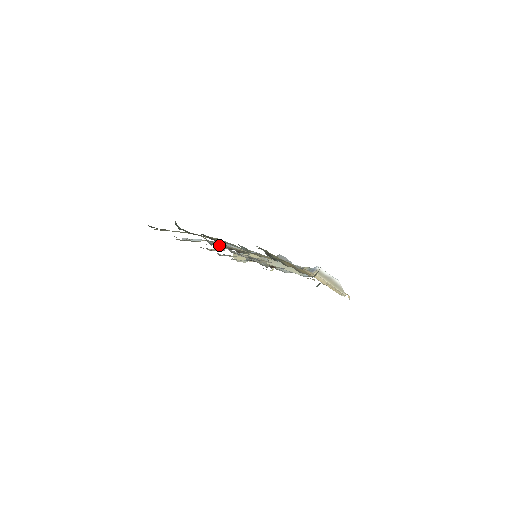
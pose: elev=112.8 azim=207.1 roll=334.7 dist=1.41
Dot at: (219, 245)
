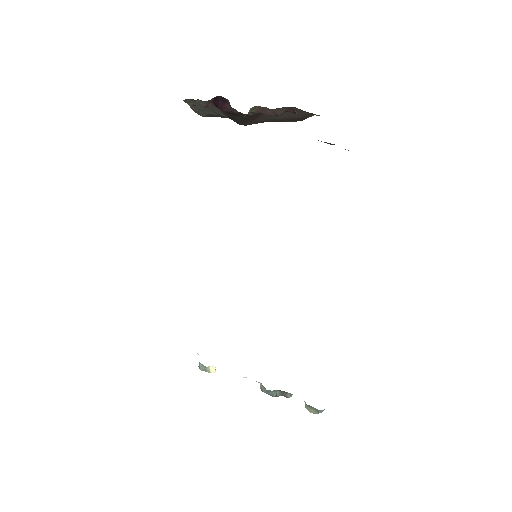
Dot at: occluded
